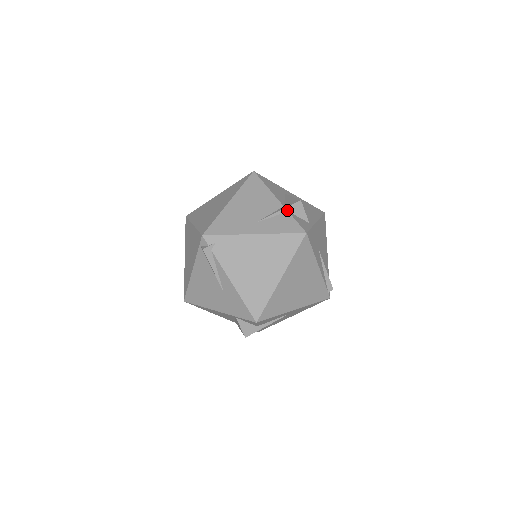
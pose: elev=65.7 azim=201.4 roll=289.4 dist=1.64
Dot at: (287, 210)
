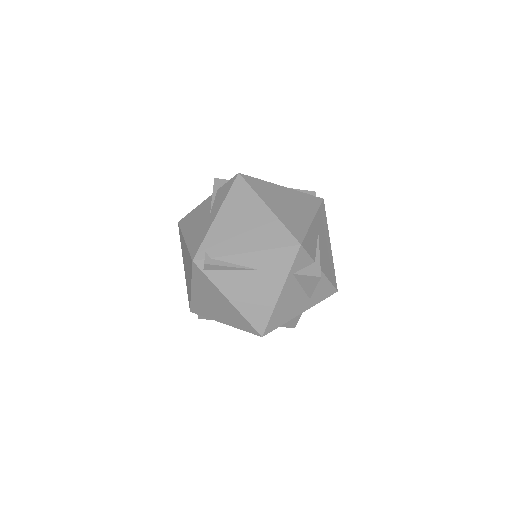
Dot at: (216, 190)
